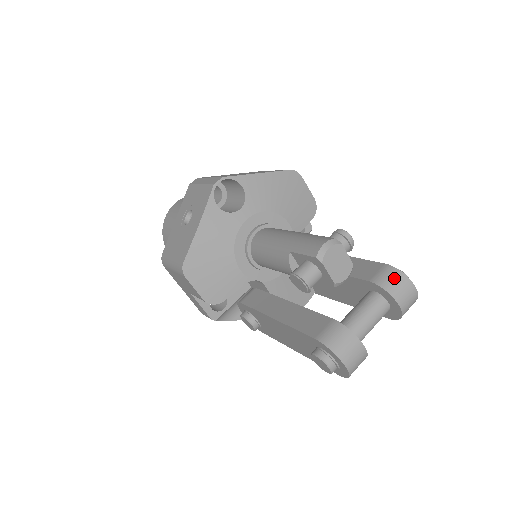
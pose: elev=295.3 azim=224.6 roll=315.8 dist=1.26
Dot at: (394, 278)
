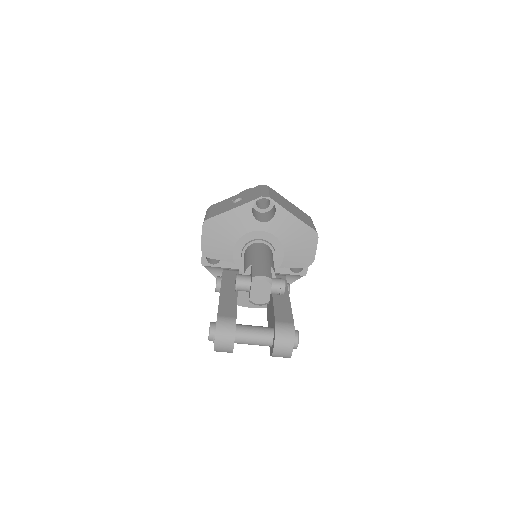
Dot at: (287, 332)
